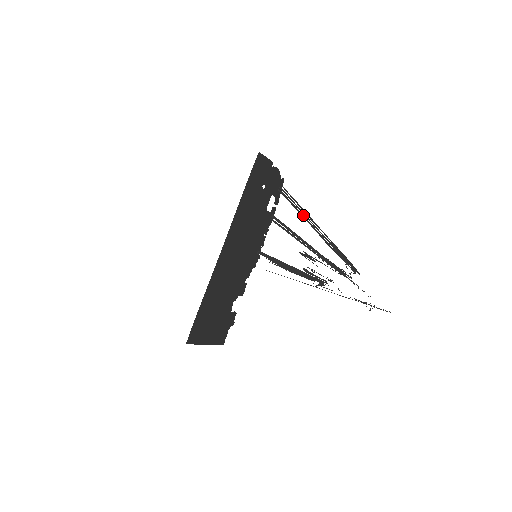
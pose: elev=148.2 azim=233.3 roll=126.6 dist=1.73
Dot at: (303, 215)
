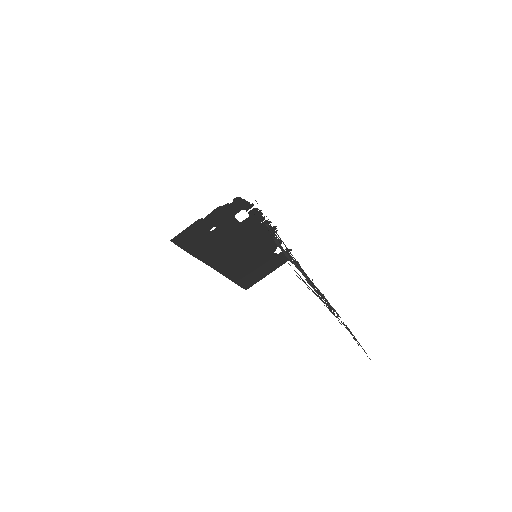
Dot at: occluded
